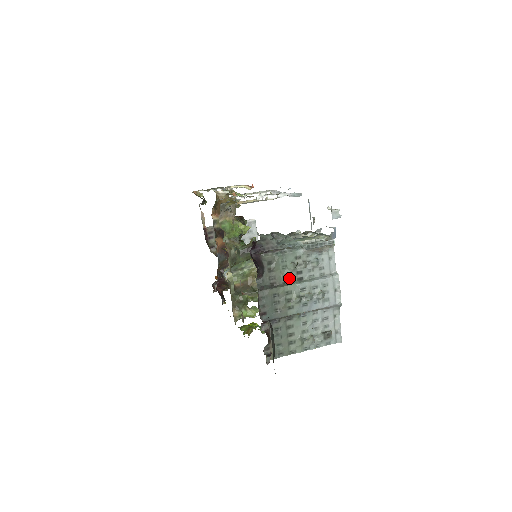
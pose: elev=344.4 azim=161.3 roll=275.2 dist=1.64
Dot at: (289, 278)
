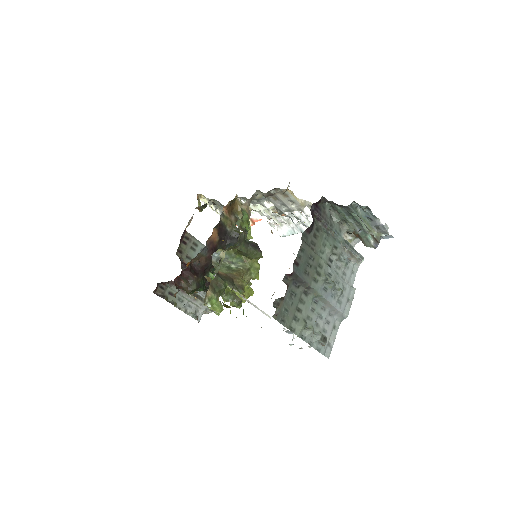
Dot at: (323, 257)
